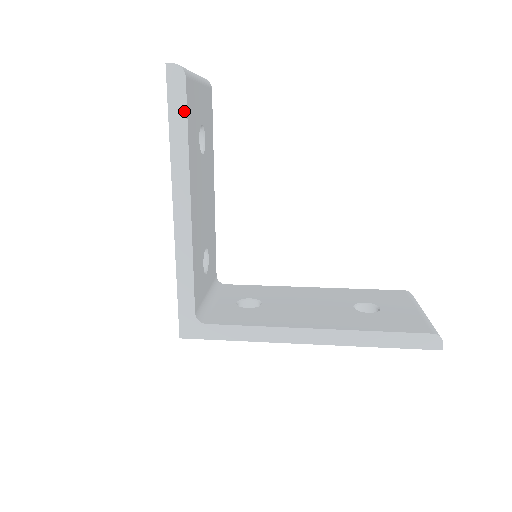
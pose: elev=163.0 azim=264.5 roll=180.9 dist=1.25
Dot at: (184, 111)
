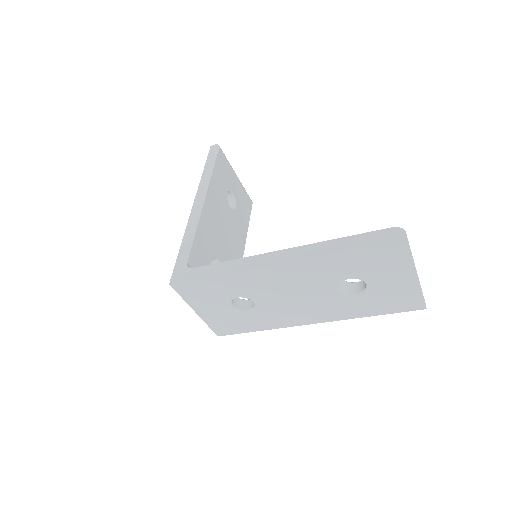
Dot at: (214, 159)
